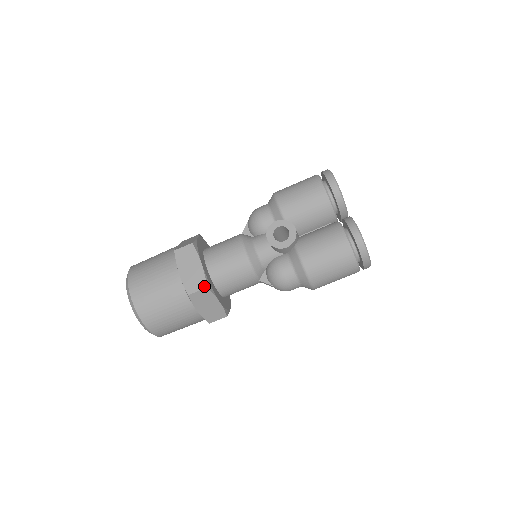
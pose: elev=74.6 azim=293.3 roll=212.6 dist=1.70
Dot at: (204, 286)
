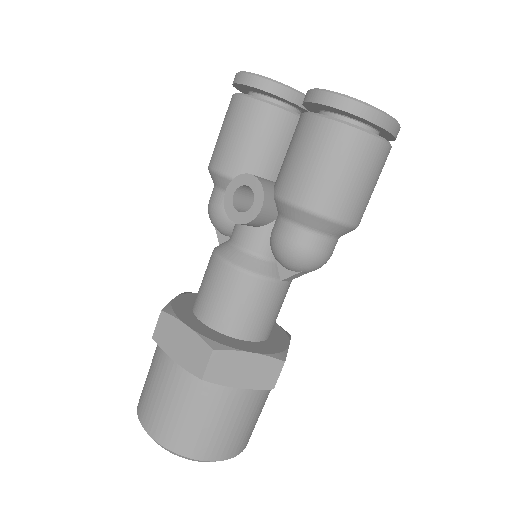
Dot at: (209, 351)
